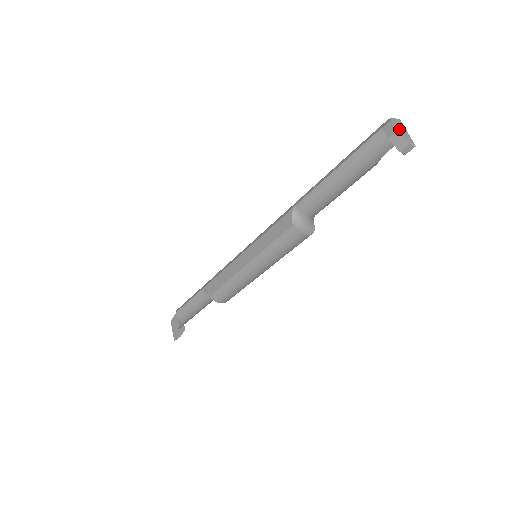
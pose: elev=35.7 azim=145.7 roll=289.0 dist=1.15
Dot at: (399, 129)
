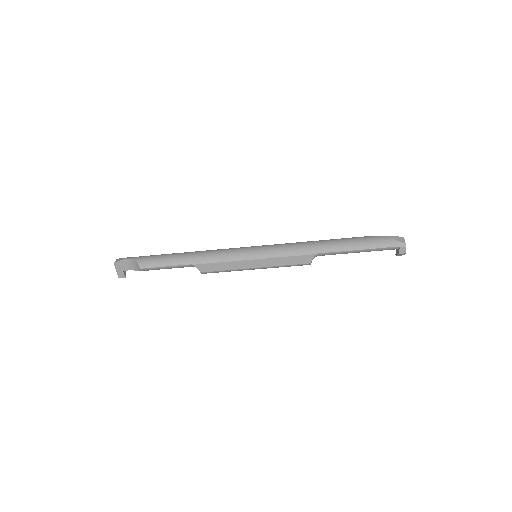
Dot at: (405, 249)
